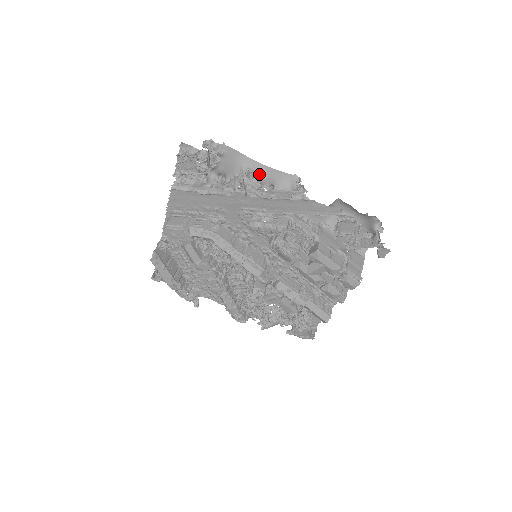
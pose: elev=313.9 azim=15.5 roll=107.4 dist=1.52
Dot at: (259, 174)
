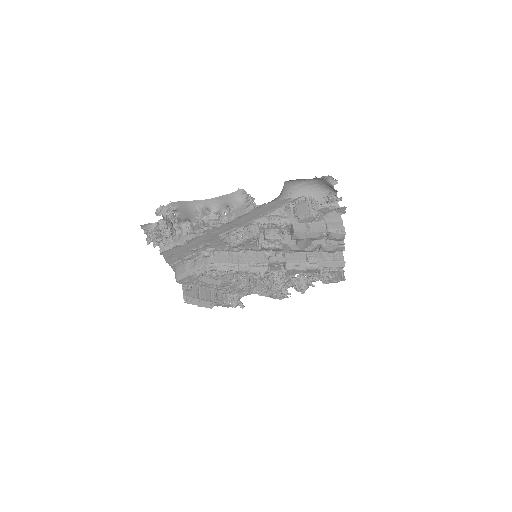
Dot at: (212, 207)
